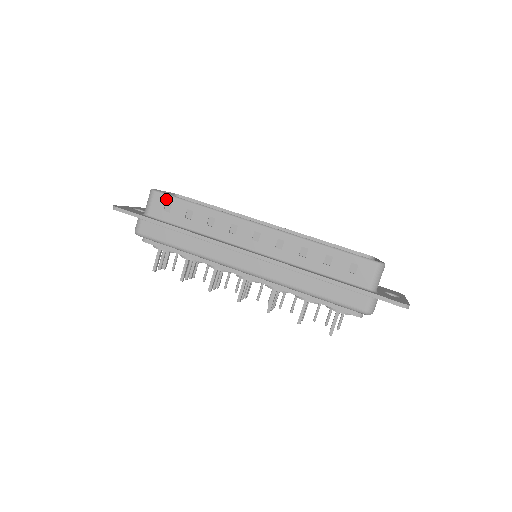
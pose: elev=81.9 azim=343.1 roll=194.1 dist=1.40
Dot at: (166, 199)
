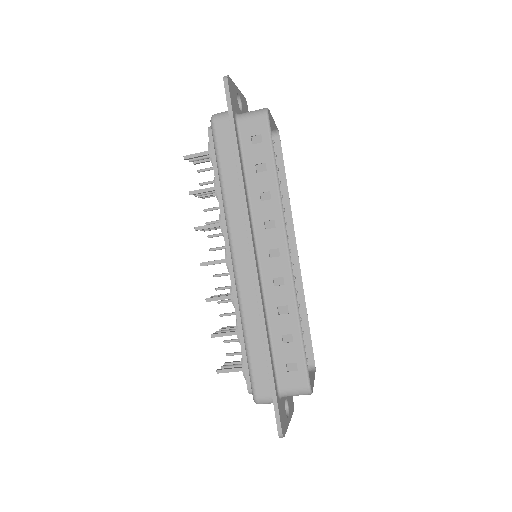
Dot at: (265, 132)
